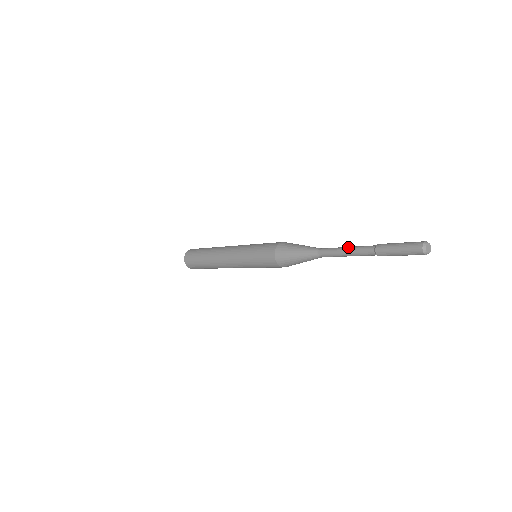
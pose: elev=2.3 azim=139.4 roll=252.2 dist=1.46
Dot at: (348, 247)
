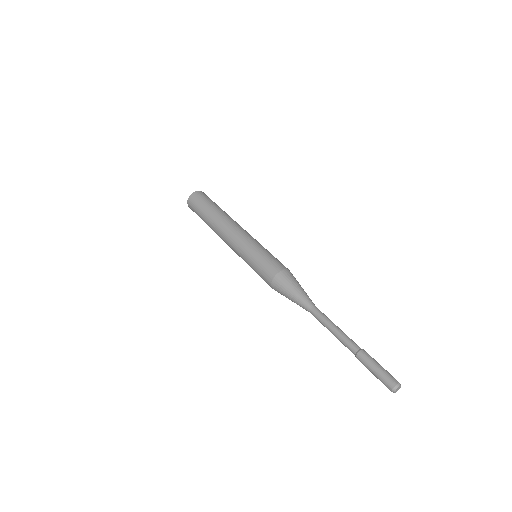
Dot at: (333, 334)
